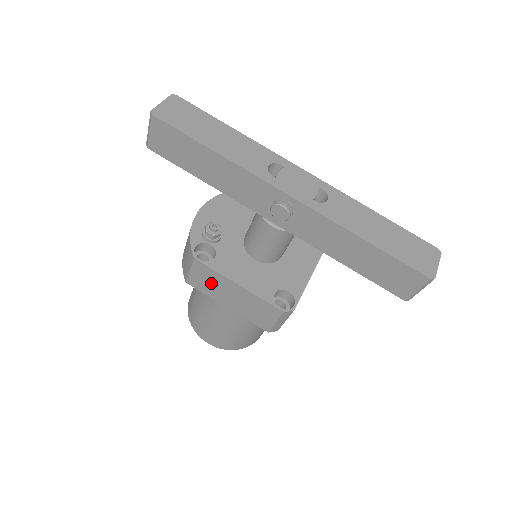
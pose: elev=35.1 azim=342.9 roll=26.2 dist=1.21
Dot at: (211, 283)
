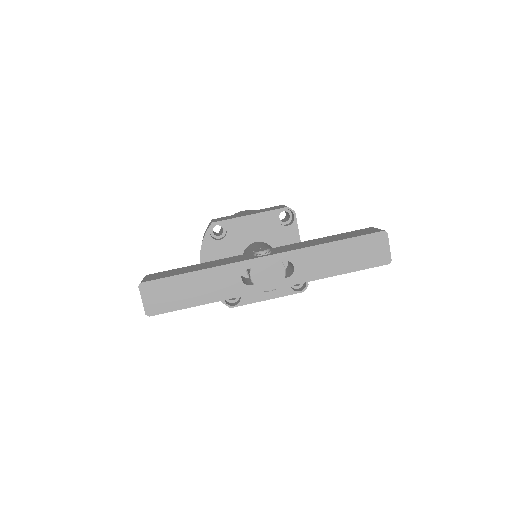
Dot at: occluded
